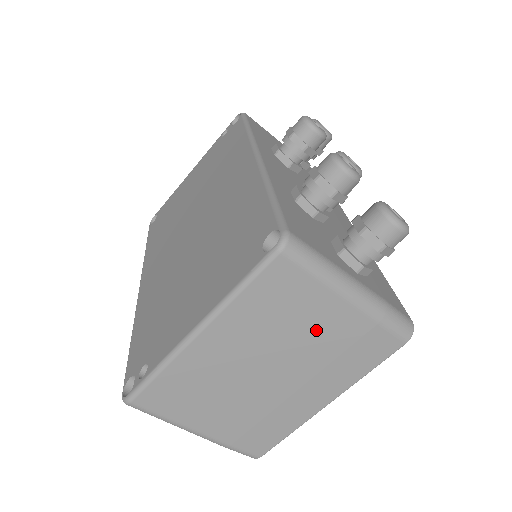
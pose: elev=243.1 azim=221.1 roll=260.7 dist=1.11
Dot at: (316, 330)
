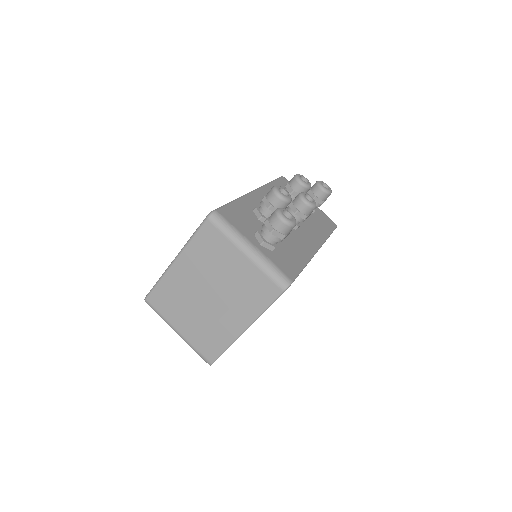
Dot at: (230, 270)
